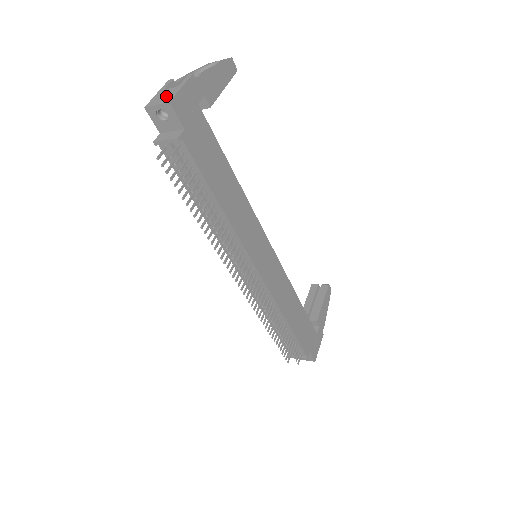
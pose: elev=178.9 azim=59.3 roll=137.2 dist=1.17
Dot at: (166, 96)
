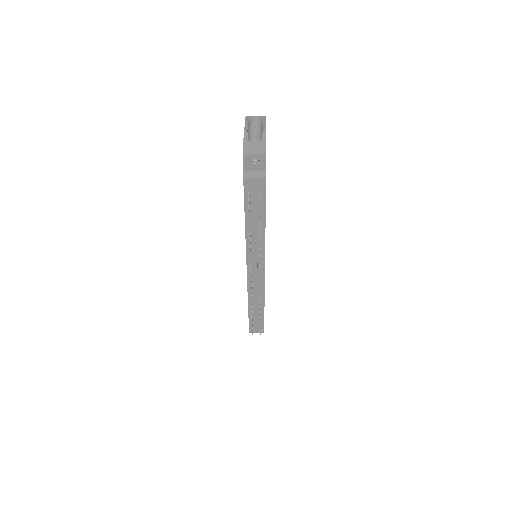
Dot at: (258, 148)
